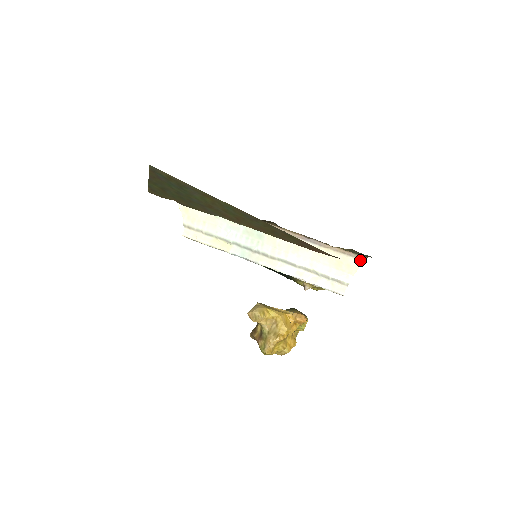
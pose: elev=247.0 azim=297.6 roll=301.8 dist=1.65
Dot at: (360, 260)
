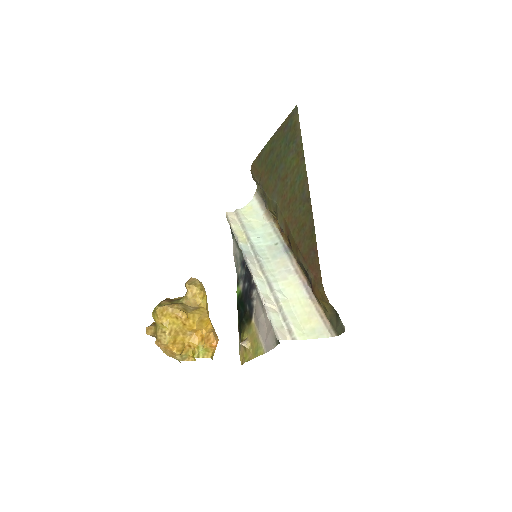
Dot at: (328, 334)
